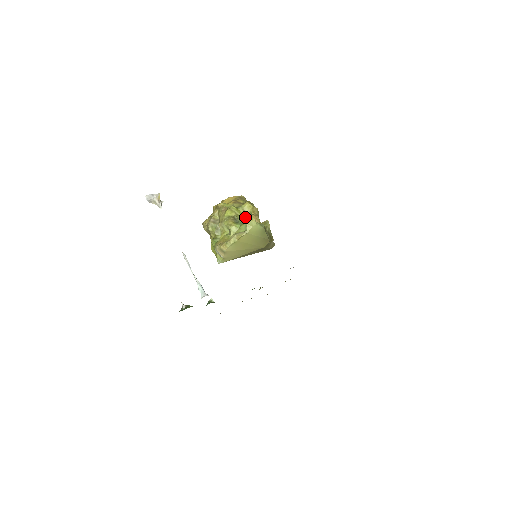
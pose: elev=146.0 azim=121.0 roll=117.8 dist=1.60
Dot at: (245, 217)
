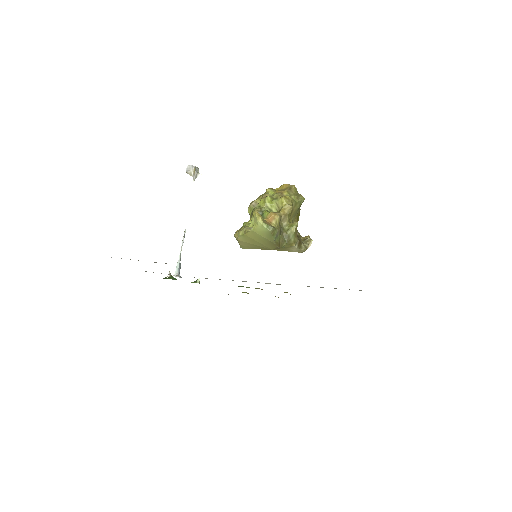
Dot at: (255, 214)
